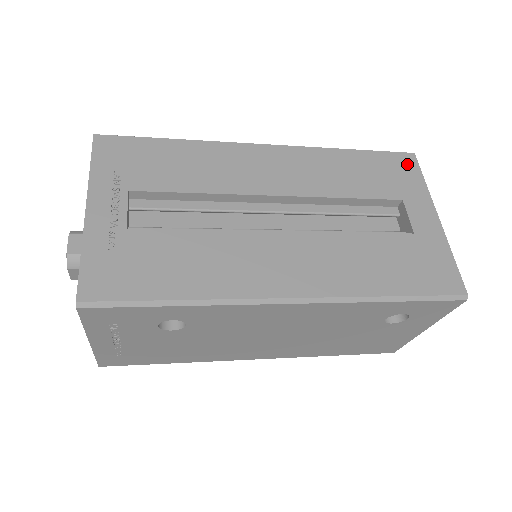
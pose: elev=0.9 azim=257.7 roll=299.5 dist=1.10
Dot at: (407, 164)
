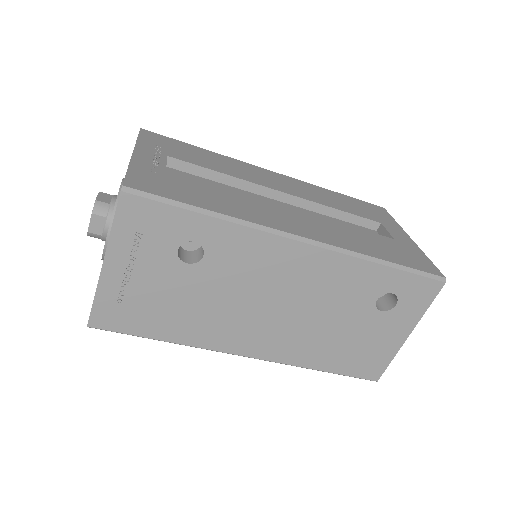
Dot at: (380, 210)
